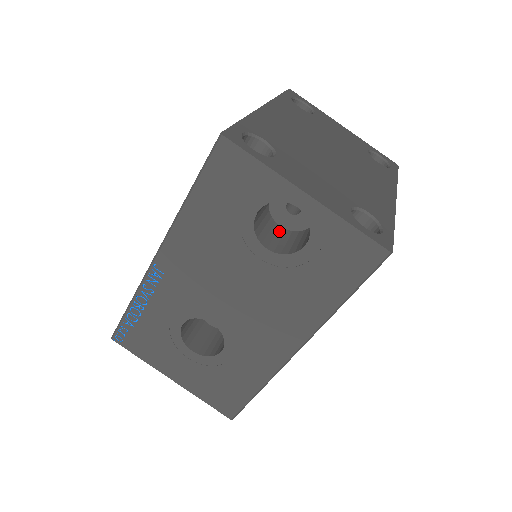
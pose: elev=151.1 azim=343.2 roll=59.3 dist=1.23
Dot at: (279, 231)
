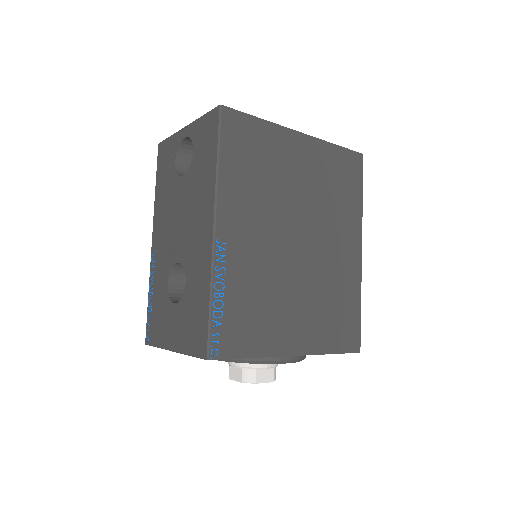
Dot at: occluded
